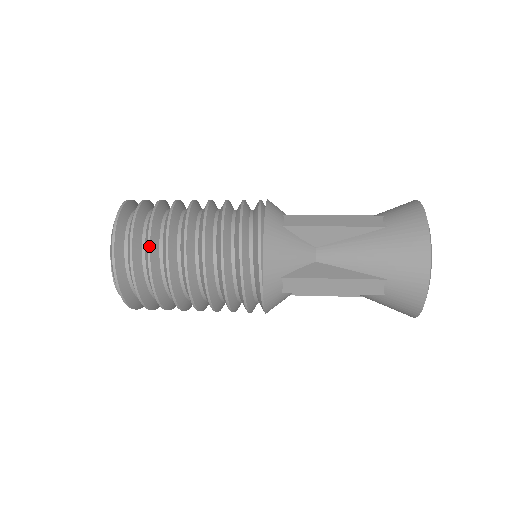
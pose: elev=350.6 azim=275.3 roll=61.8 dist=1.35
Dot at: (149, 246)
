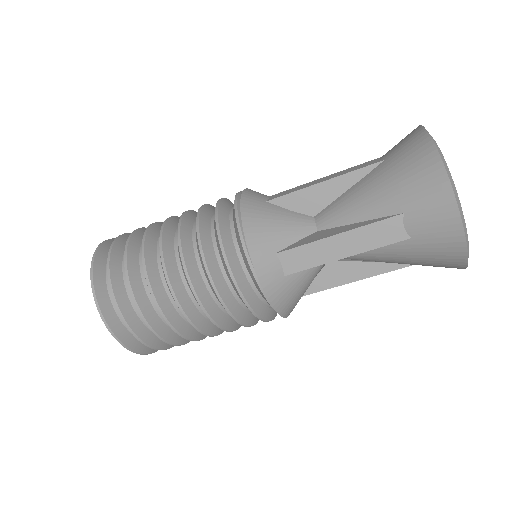
Dot at: (126, 261)
